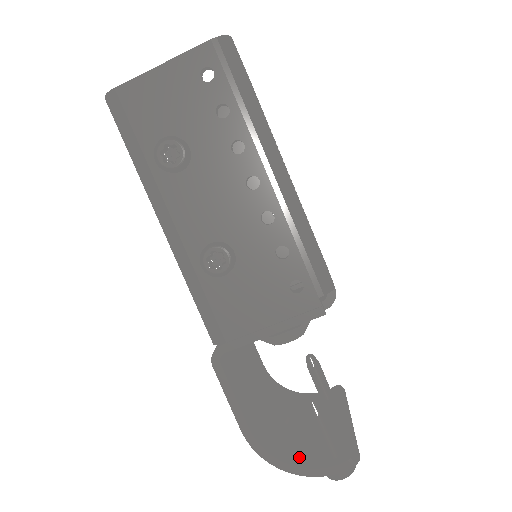
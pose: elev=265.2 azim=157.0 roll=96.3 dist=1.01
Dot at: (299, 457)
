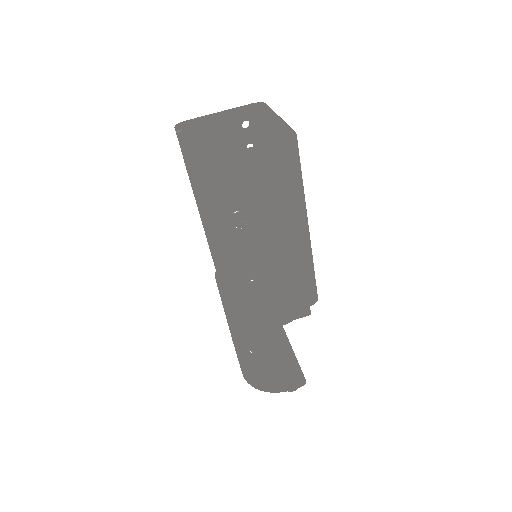
Dot at: (270, 381)
